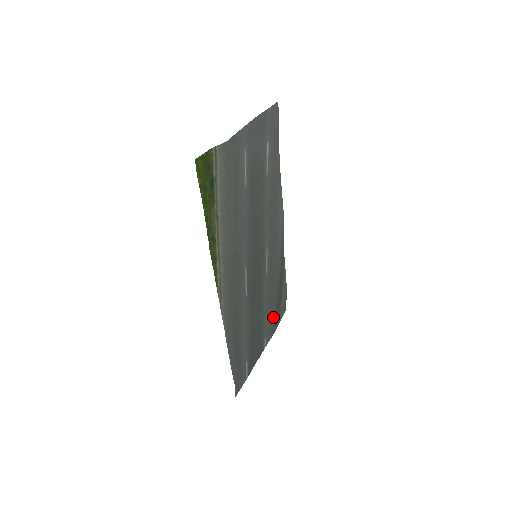
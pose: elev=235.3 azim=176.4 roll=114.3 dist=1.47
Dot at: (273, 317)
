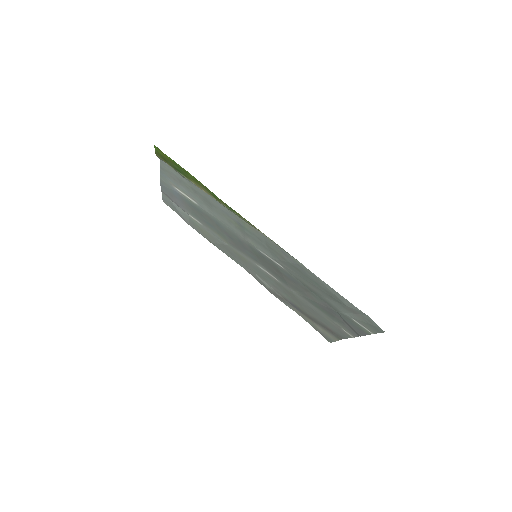
Dot at: (327, 325)
